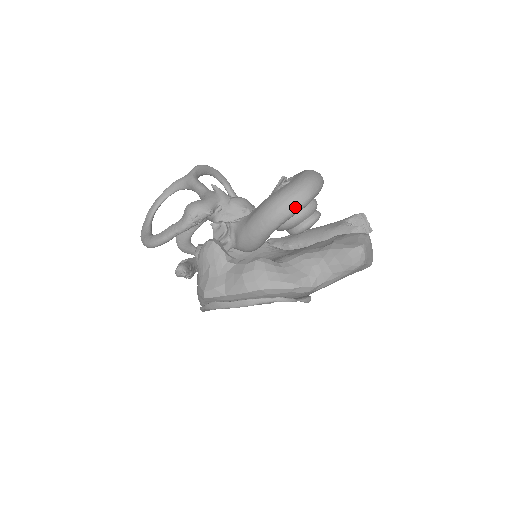
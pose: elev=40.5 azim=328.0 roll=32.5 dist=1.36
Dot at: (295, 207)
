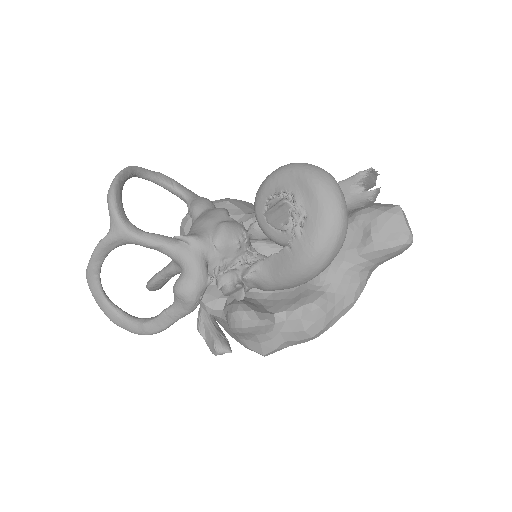
Dot at: (338, 251)
